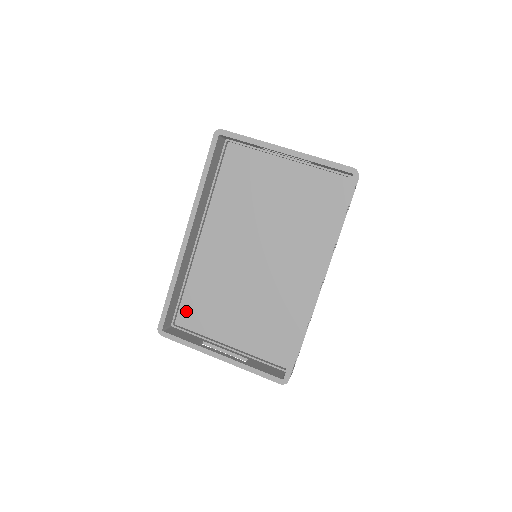
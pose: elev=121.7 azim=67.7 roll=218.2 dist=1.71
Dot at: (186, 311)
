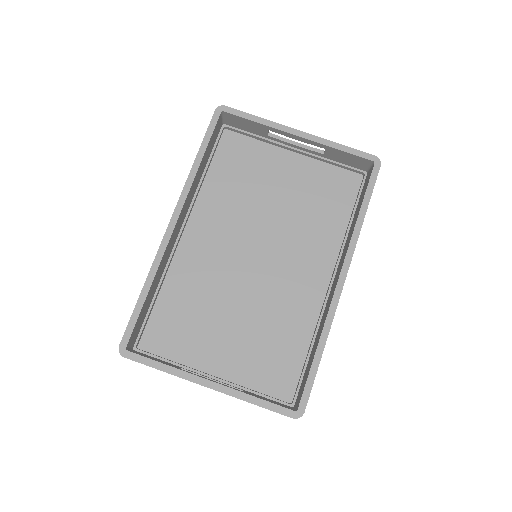
Dot at: (156, 329)
